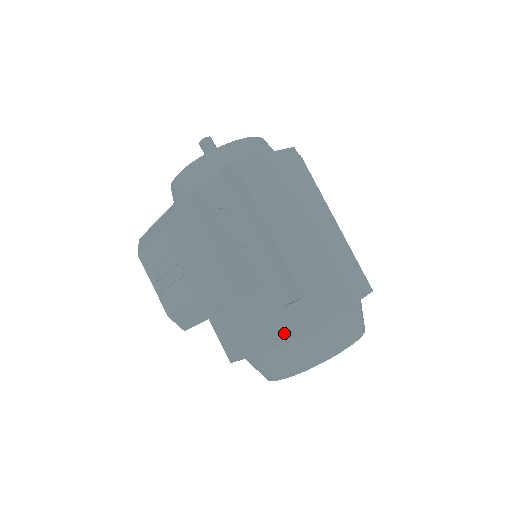
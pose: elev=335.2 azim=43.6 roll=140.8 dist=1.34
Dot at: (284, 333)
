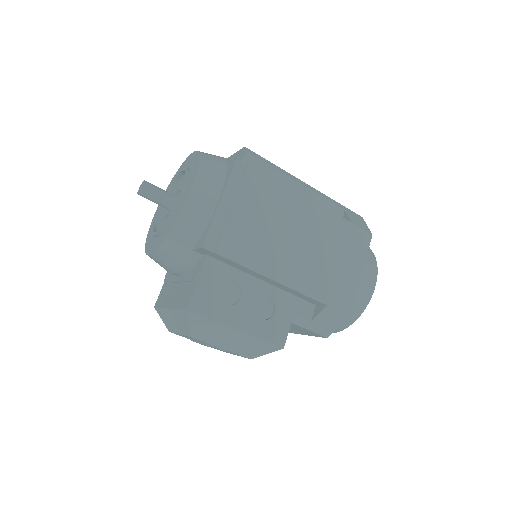
Dot at: (323, 332)
